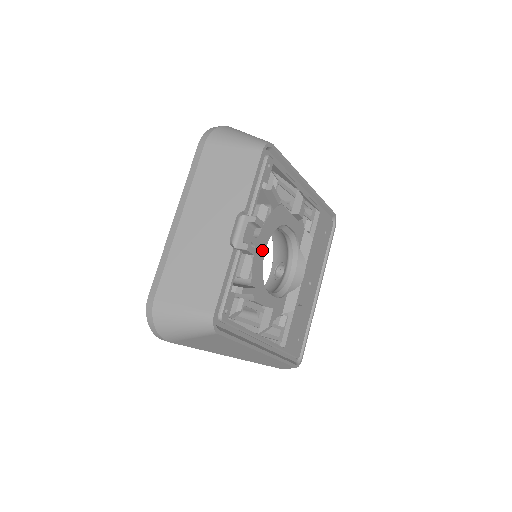
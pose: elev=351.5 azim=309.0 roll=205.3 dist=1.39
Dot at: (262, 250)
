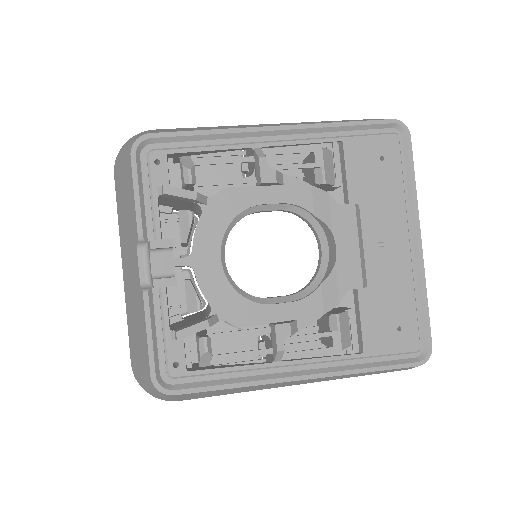
Dot at: (213, 263)
